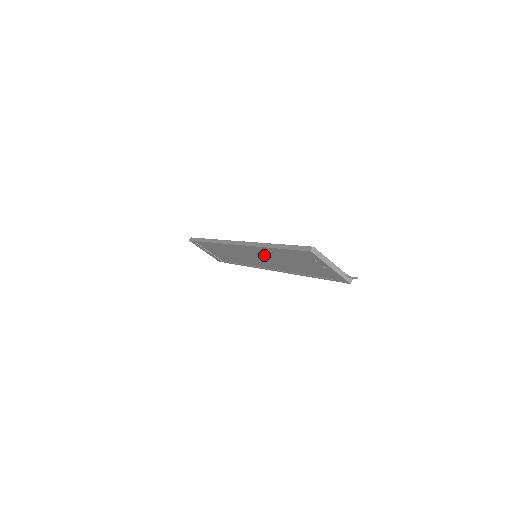
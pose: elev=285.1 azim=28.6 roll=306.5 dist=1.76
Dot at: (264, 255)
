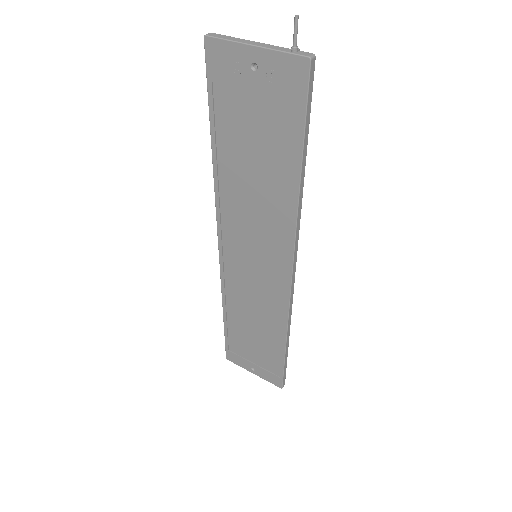
Dot at: (242, 216)
